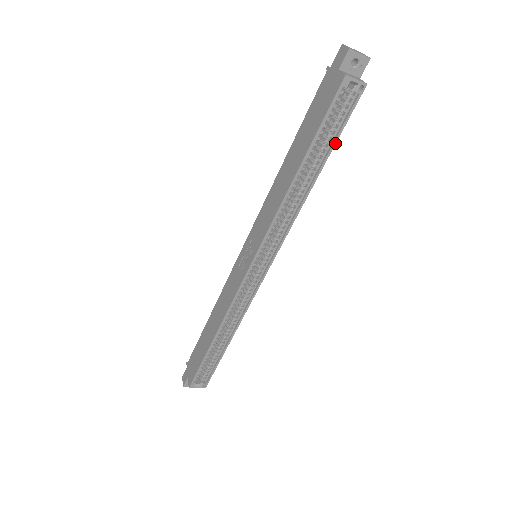
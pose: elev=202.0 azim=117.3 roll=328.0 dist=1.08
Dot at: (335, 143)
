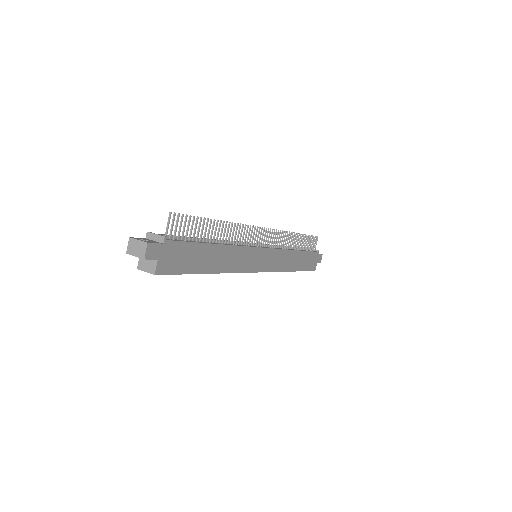
Dot at: occluded
